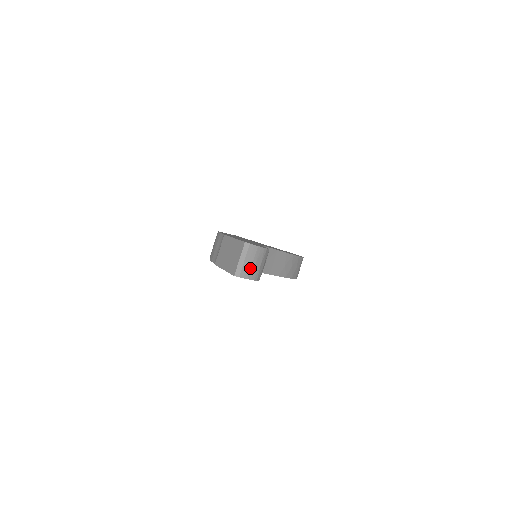
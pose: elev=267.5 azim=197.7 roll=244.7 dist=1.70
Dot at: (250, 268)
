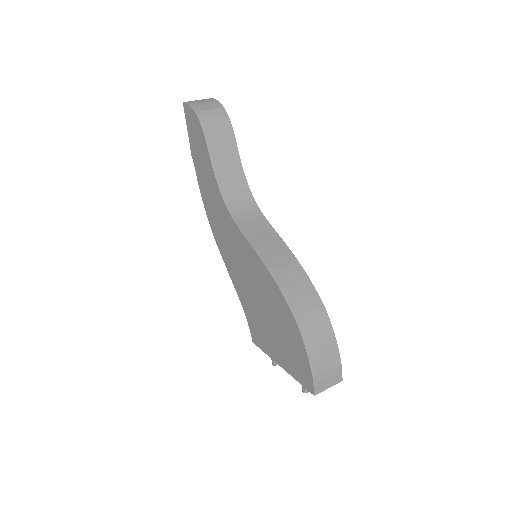
Dot at: (198, 104)
